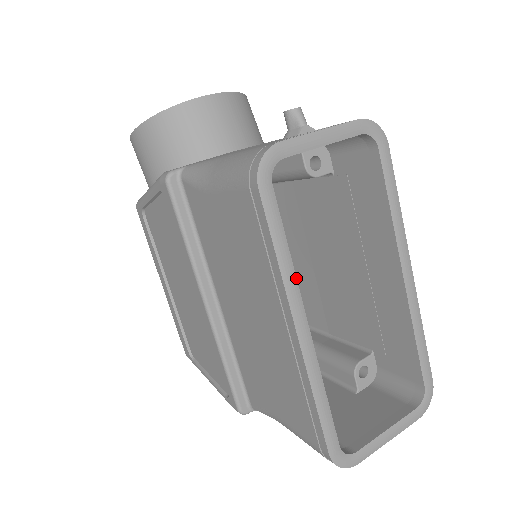
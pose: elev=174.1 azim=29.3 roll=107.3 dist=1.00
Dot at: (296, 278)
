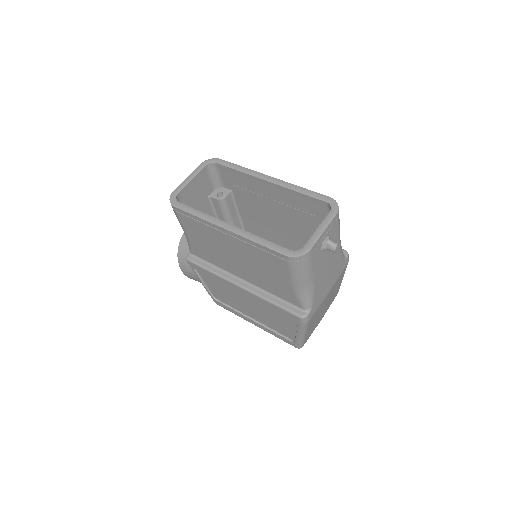
Dot at: (211, 216)
